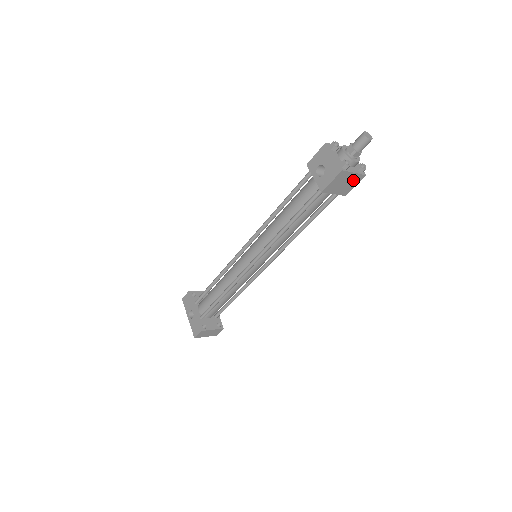
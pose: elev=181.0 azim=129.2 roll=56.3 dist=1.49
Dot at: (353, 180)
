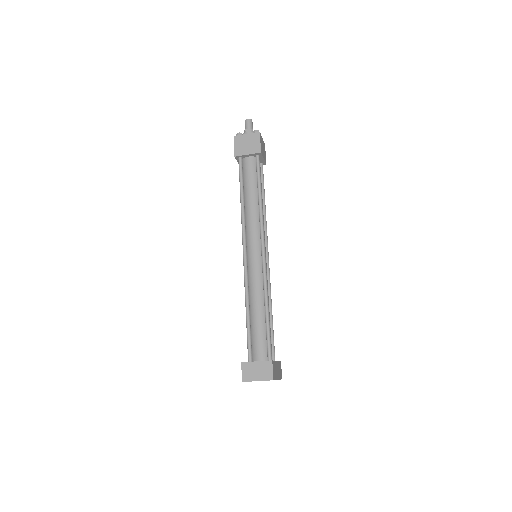
Dot at: (252, 139)
